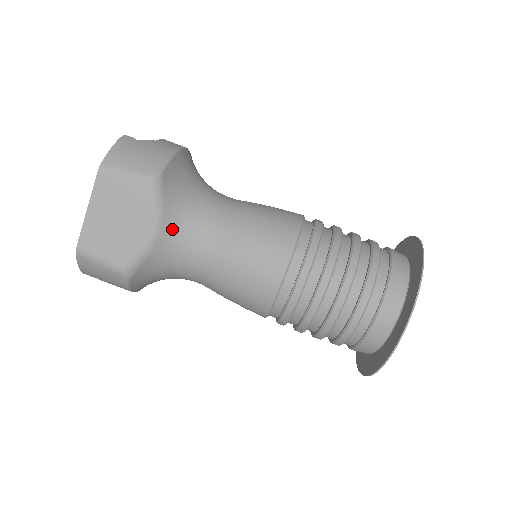
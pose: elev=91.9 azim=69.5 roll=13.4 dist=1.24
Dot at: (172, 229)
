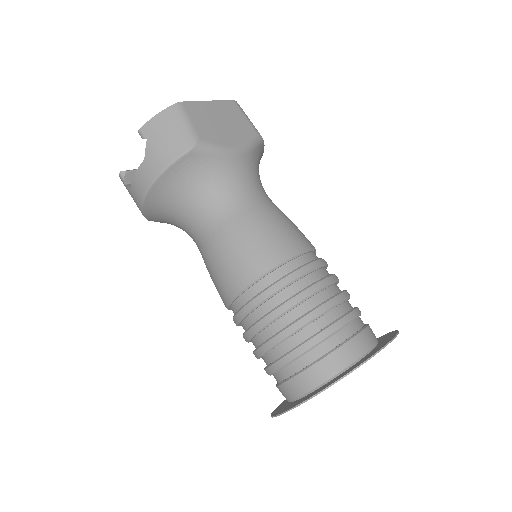
Dot at: (246, 164)
